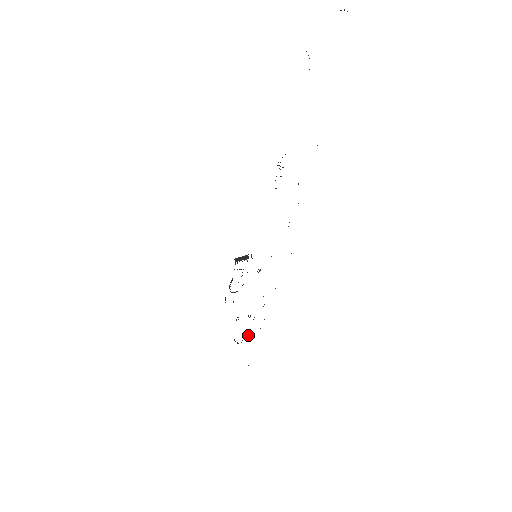
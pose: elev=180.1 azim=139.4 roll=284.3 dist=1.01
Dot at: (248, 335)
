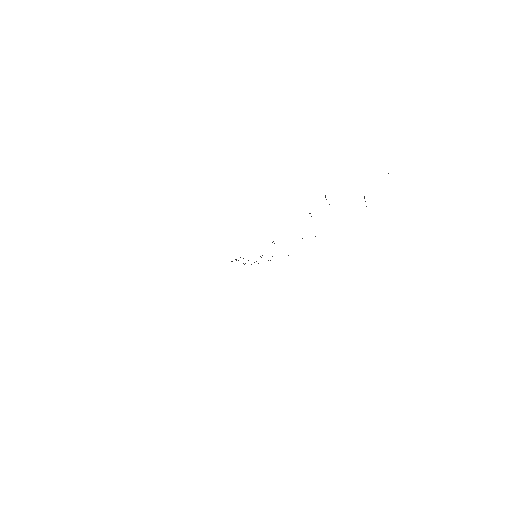
Dot at: occluded
